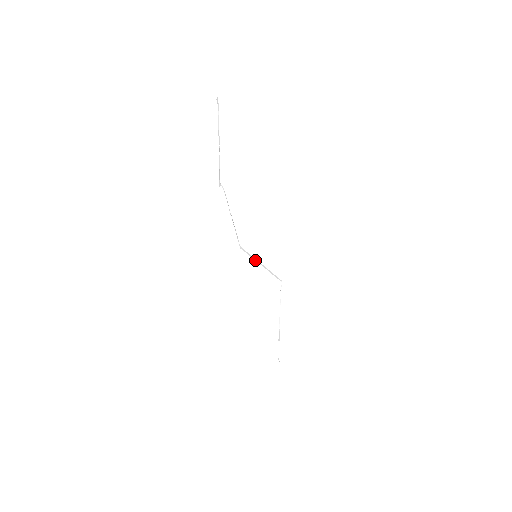
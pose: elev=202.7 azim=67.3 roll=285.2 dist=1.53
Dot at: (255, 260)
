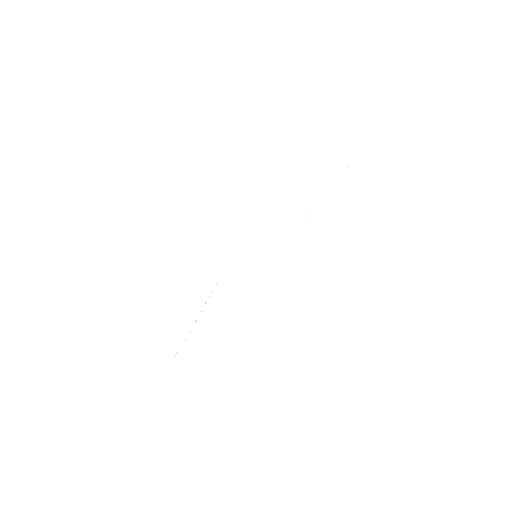
Dot at: occluded
